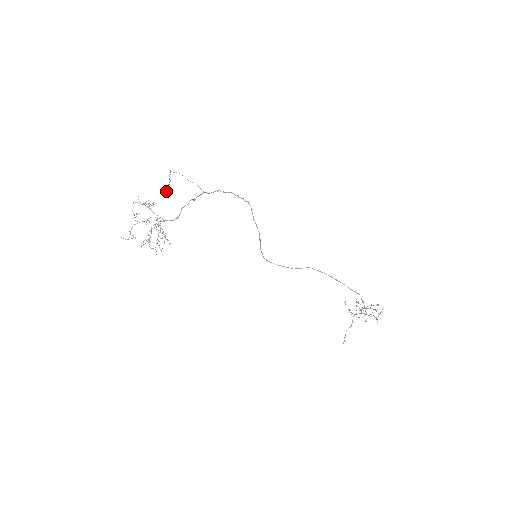
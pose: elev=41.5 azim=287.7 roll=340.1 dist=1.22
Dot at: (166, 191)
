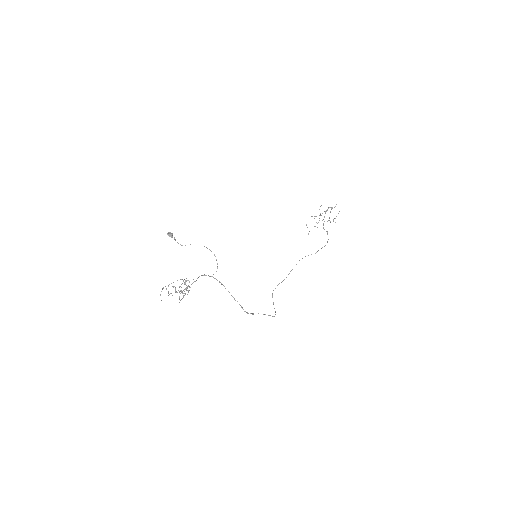
Dot at: (169, 236)
